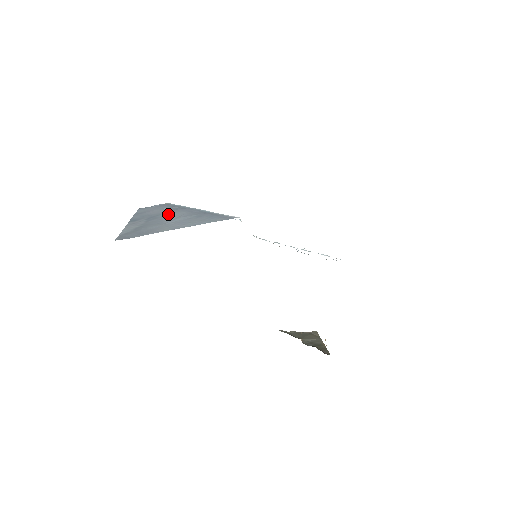
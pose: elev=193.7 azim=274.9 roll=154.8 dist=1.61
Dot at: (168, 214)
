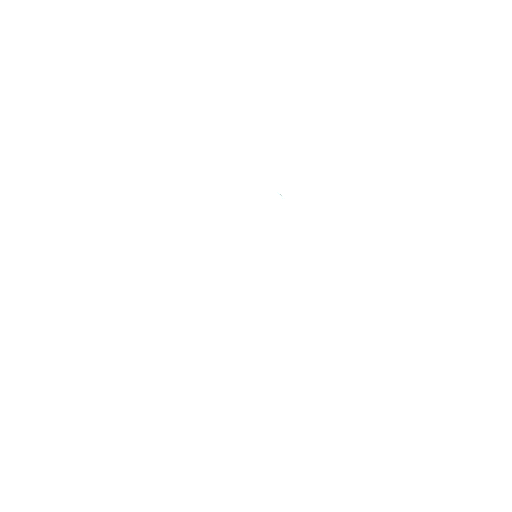
Dot at: occluded
